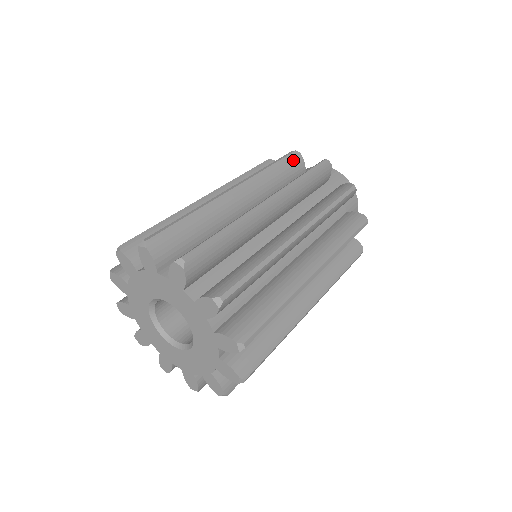
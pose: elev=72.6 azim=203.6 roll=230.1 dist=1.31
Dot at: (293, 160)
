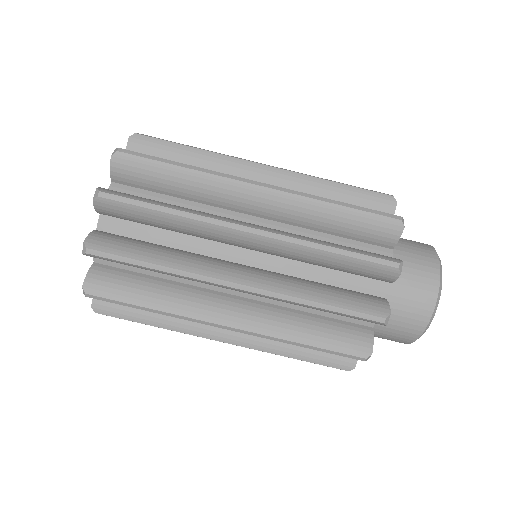
Dot at: (382, 225)
